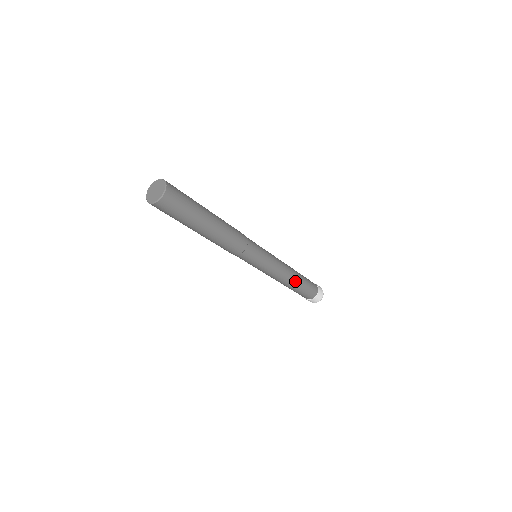
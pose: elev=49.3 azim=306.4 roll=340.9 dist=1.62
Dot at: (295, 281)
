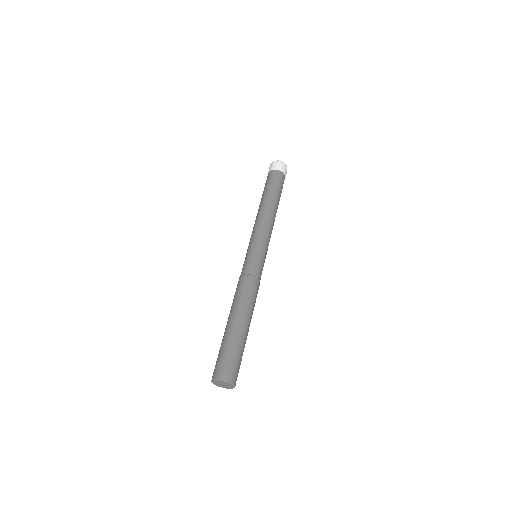
Dot at: occluded
